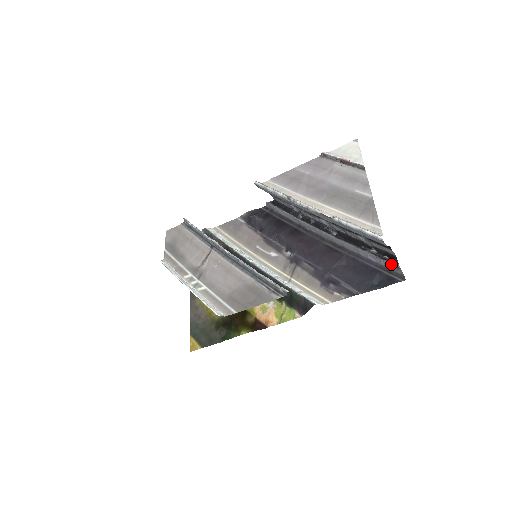
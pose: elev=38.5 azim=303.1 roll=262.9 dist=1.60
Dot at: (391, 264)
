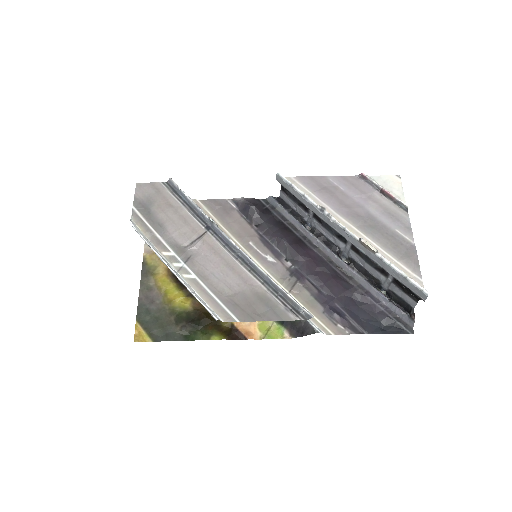
Dot at: (404, 313)
